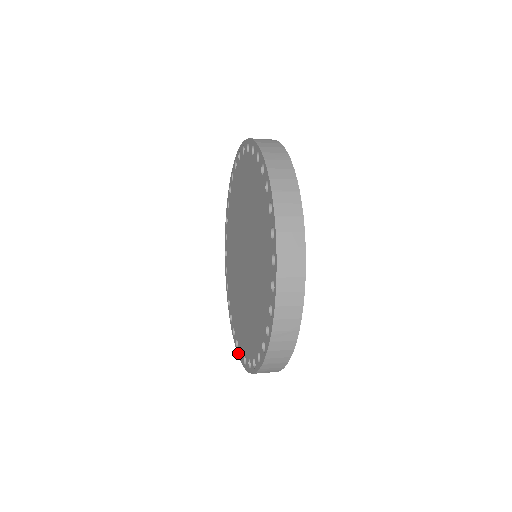
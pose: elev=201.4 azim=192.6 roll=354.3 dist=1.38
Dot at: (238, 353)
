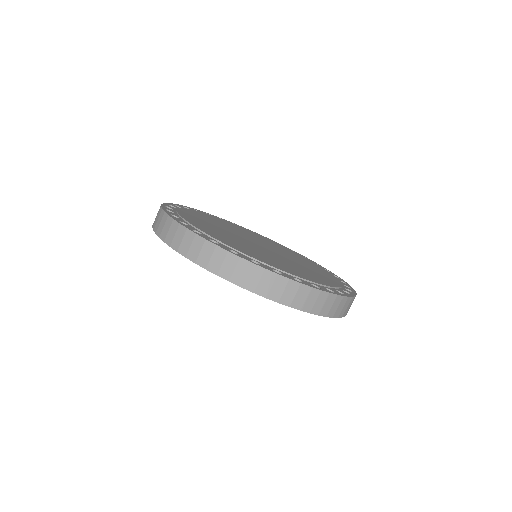
Dot at: occluded
